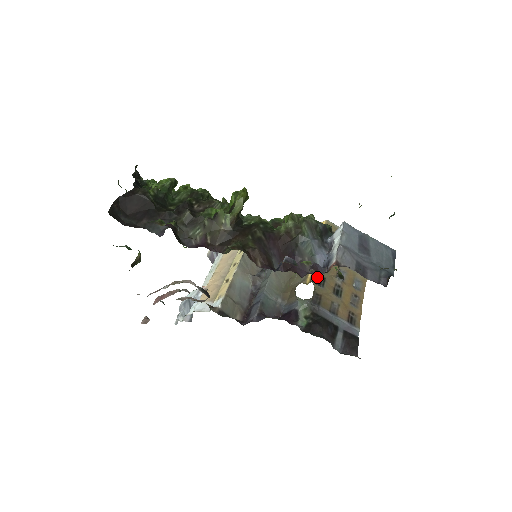
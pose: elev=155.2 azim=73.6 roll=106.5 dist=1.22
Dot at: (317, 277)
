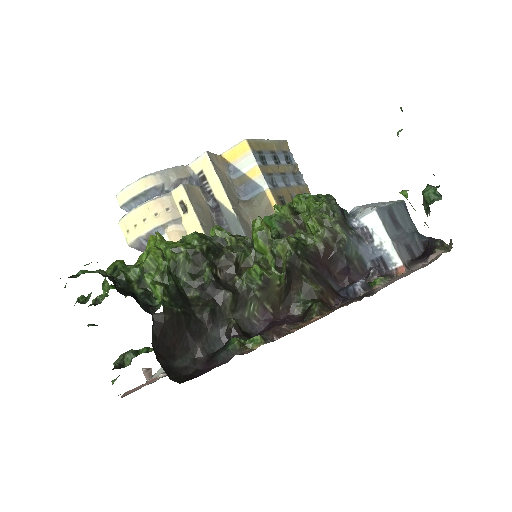
Dot at: occluded
